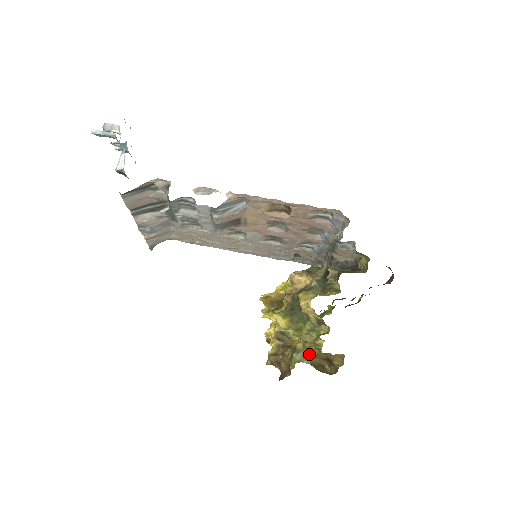
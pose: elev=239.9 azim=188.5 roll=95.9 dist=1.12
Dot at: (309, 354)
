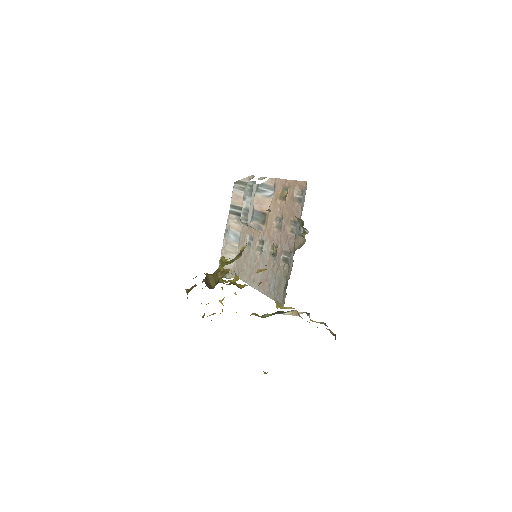
Dot at: (213, 274)
